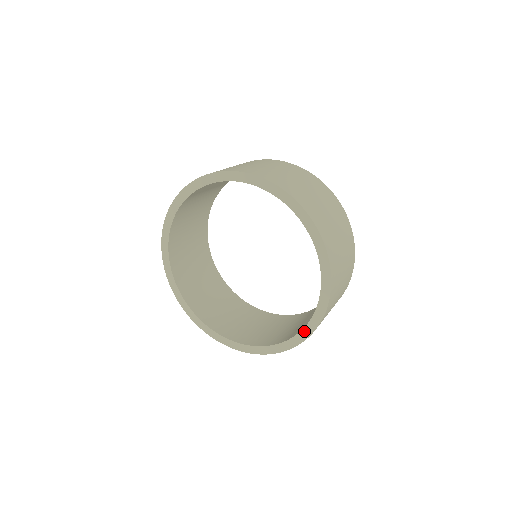
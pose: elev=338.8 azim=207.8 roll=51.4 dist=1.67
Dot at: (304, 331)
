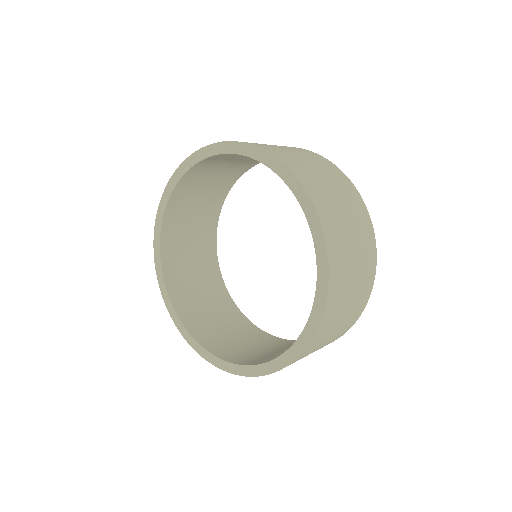
Dot at: (317, 249)
